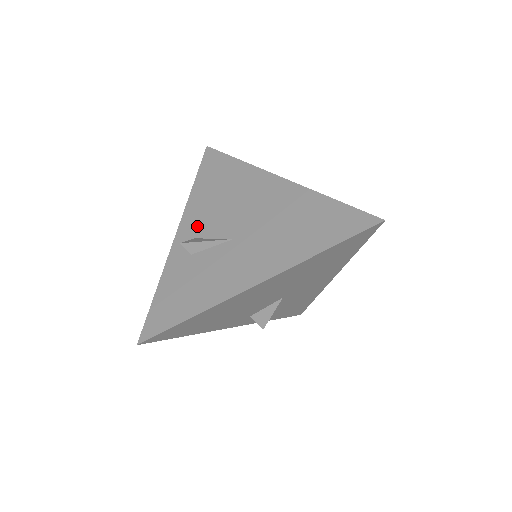
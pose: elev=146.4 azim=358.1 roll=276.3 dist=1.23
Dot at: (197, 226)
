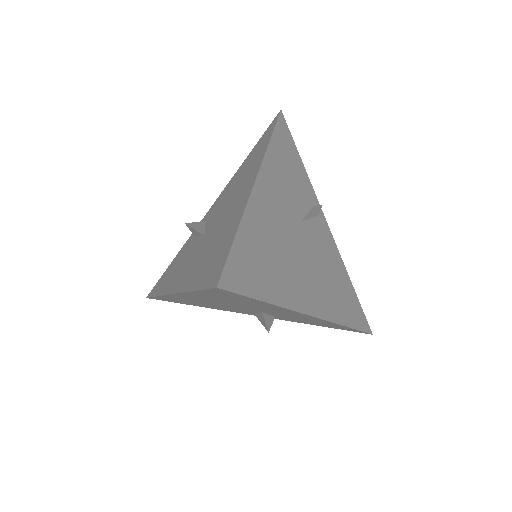
Dot at: (214, 208)
